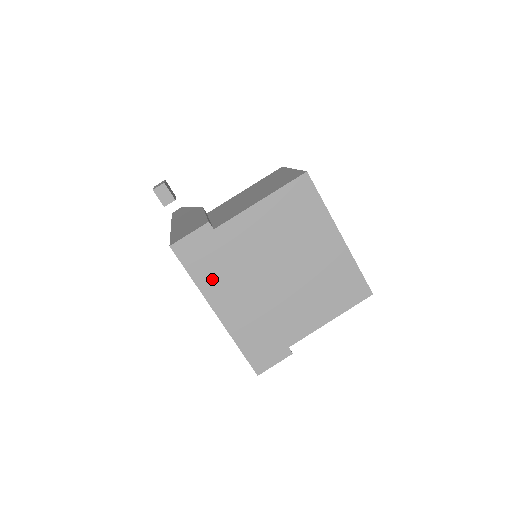
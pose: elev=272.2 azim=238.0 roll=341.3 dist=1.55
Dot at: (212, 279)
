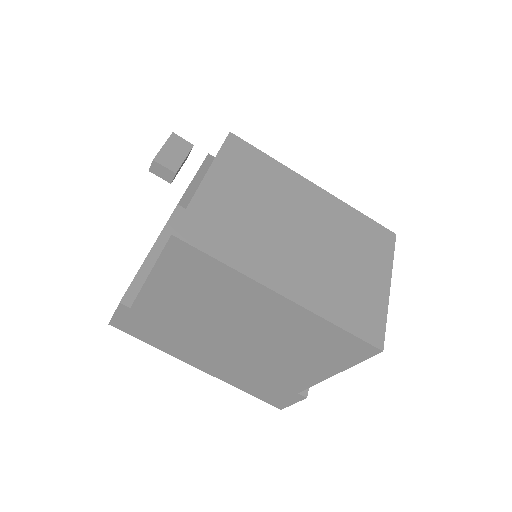
Dot at: (169, 345)
